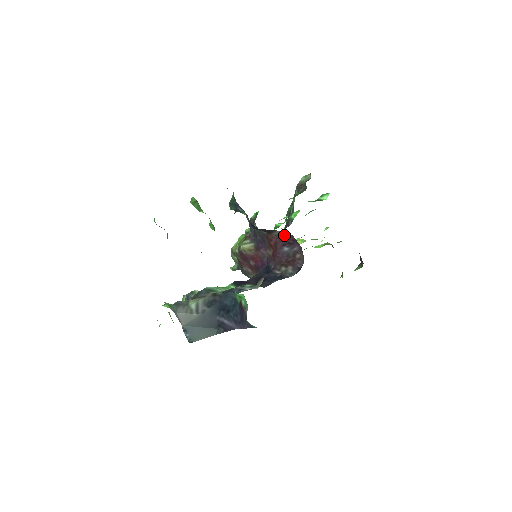
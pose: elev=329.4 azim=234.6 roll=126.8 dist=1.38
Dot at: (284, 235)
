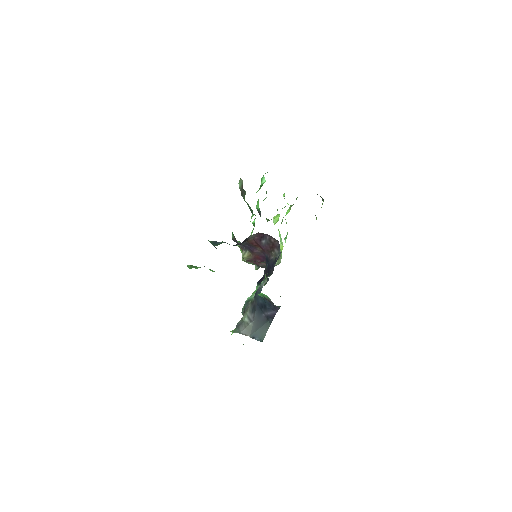
Dot at: (255, 236)
